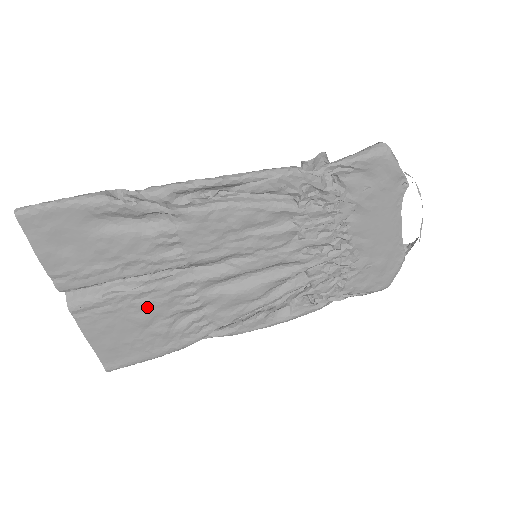
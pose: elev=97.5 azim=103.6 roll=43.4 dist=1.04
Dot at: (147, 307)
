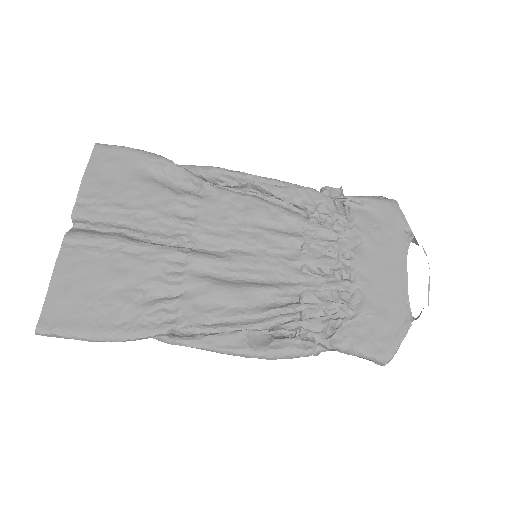
Dot at: (131, 264)
